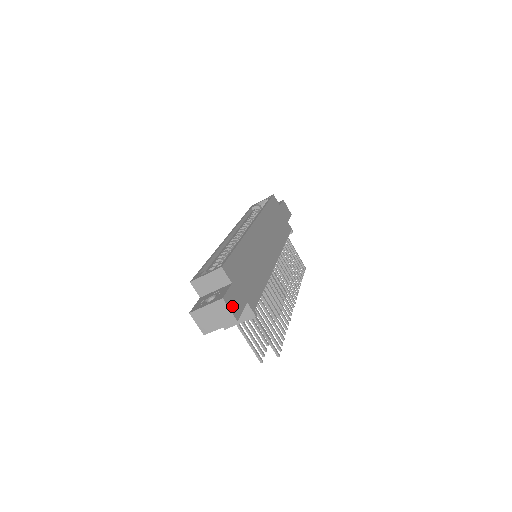
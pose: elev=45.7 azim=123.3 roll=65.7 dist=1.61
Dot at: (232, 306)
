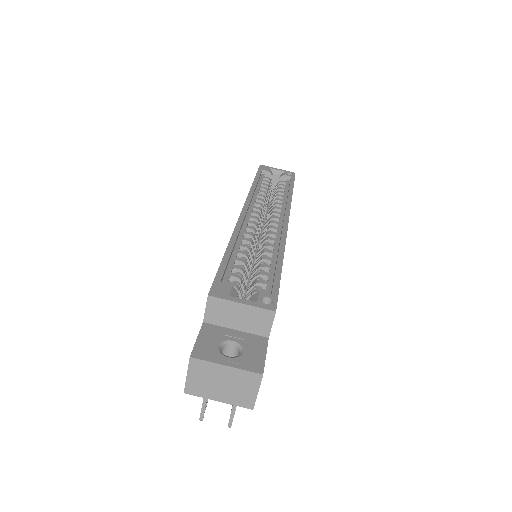
Dot at: occluded
